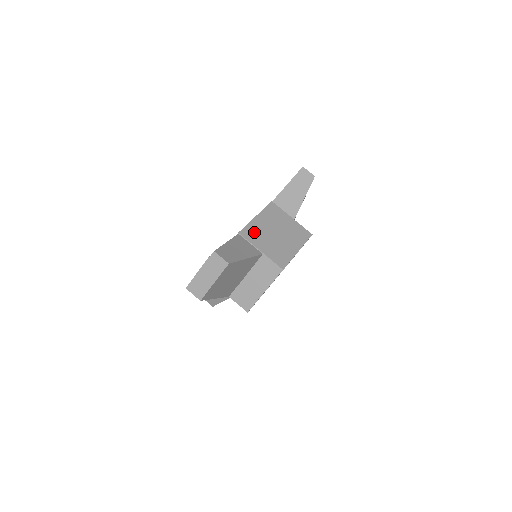
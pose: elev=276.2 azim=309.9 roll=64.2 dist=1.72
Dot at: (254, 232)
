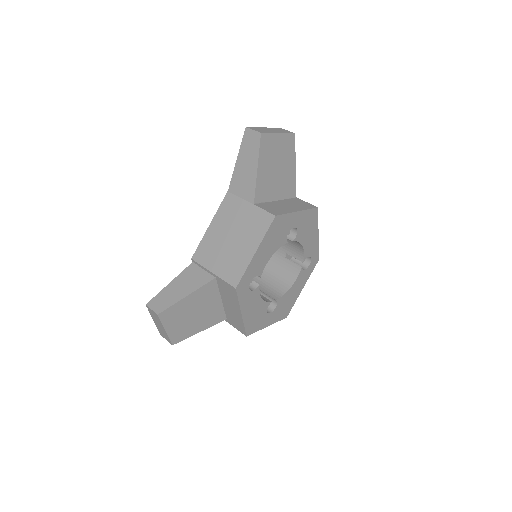
Dot at: occluded
